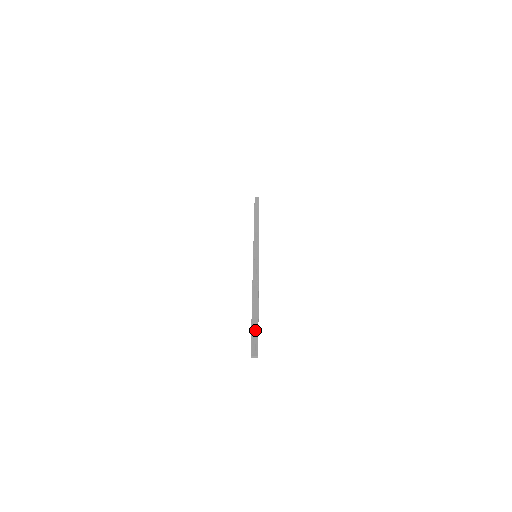
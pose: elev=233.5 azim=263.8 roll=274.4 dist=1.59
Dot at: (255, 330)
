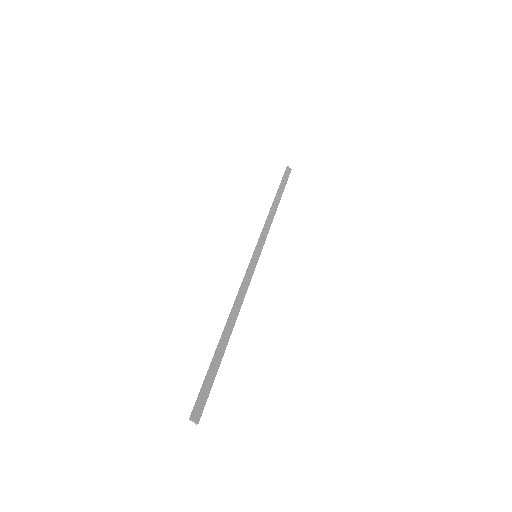
Dot at: (212, 377)
